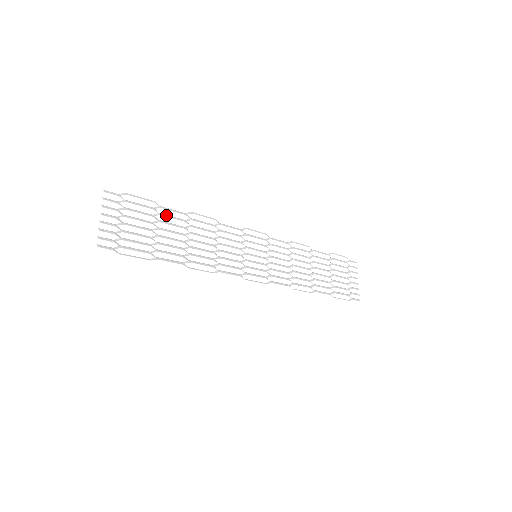
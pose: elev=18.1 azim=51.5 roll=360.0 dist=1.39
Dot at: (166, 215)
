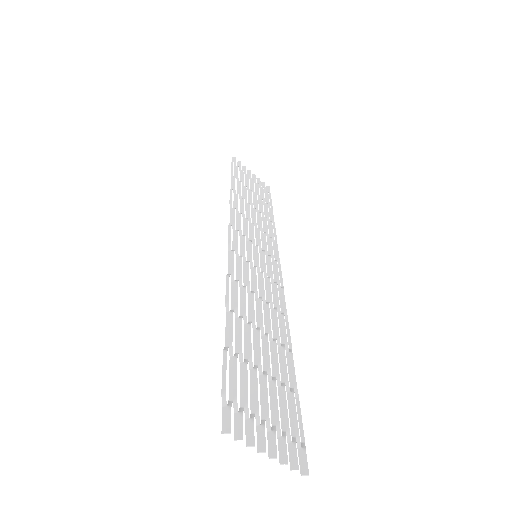
Dot at: (238, 343)
